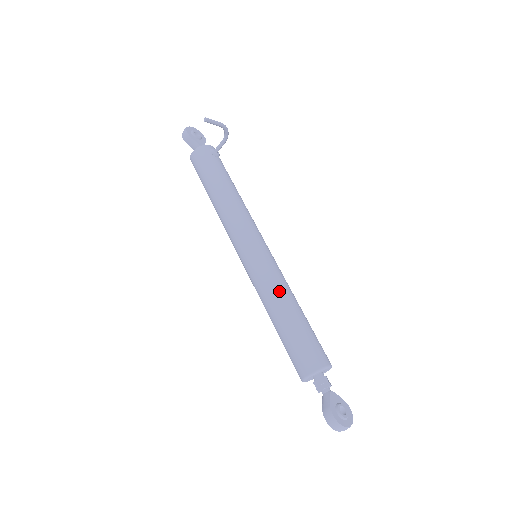
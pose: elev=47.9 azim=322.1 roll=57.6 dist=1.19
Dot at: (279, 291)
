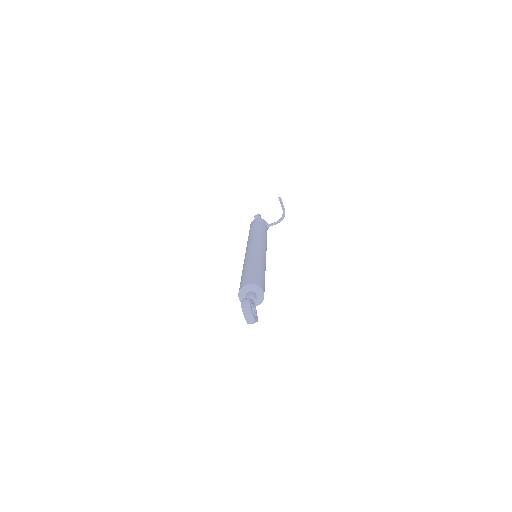
Dot at: (260, 260)
